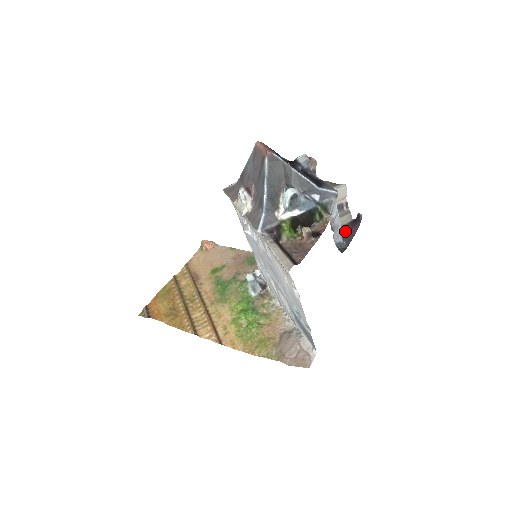
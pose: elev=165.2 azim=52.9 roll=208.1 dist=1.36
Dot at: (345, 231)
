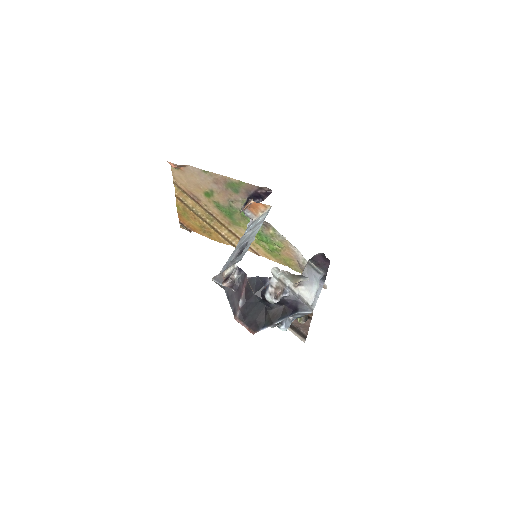
Dot at: (320, 262)
